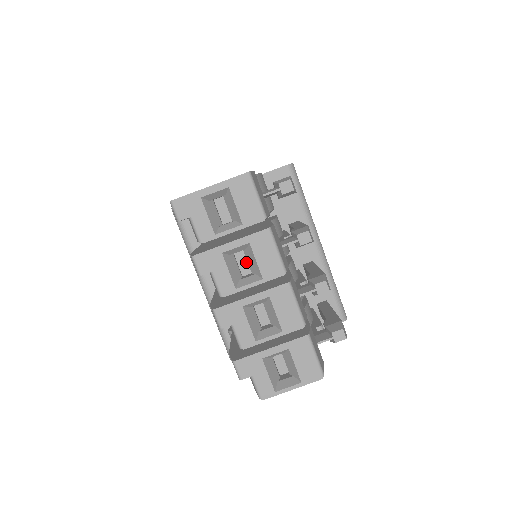
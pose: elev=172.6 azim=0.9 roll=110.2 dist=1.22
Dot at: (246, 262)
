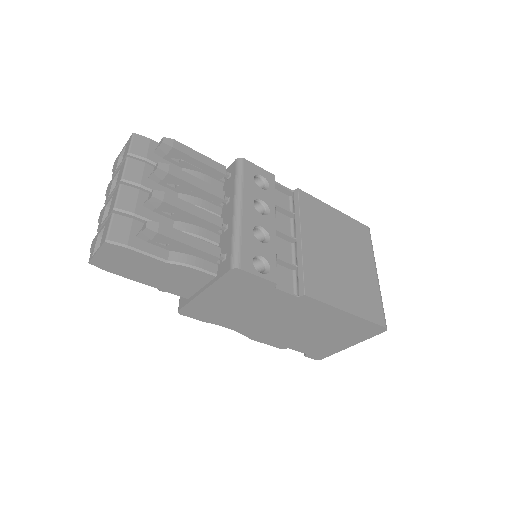
Dot at: occluded
